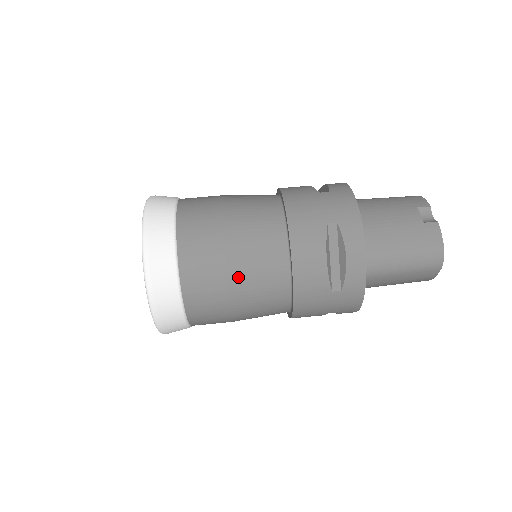
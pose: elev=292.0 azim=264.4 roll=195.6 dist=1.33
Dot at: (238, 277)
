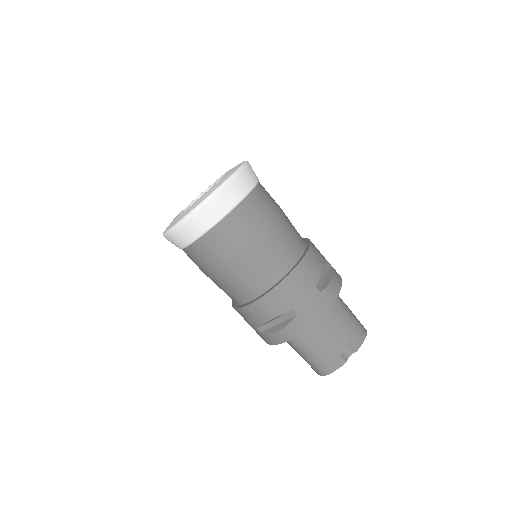
Dot at: (223, 274)
